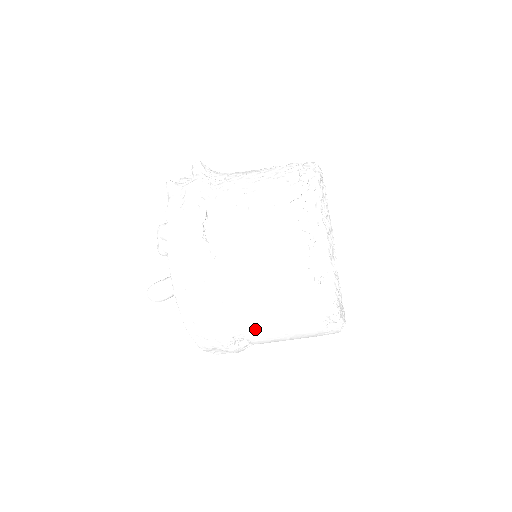
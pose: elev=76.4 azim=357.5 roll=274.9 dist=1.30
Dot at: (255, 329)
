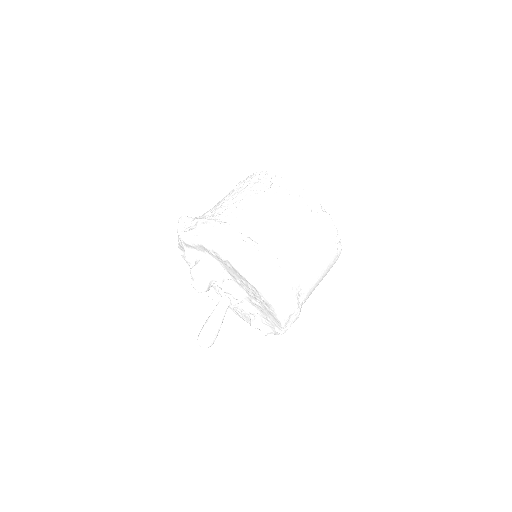
Dot at: (307, 277)
